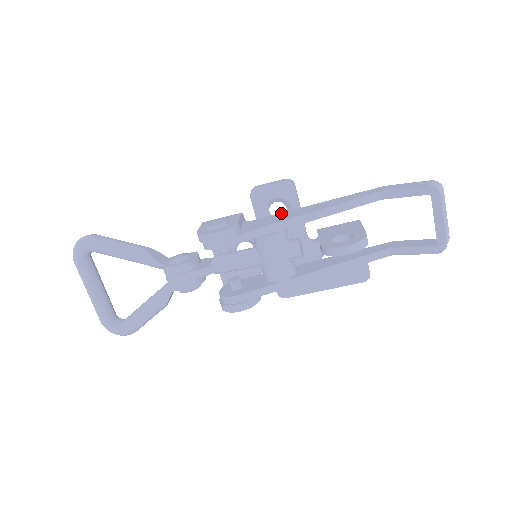
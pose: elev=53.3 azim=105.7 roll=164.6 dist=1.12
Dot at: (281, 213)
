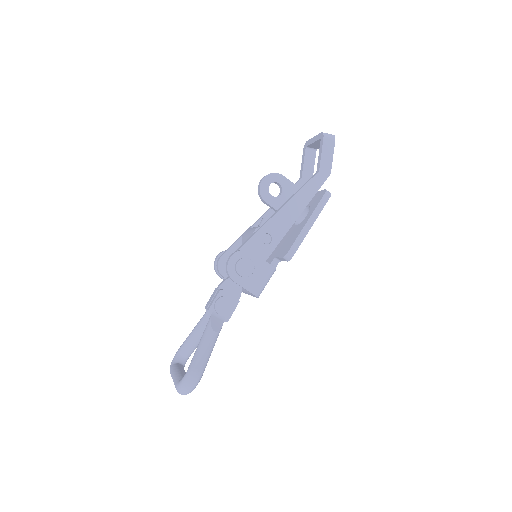
Dot at: occluded
